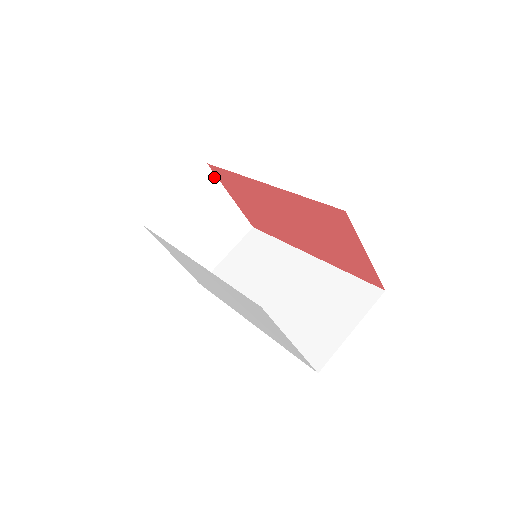
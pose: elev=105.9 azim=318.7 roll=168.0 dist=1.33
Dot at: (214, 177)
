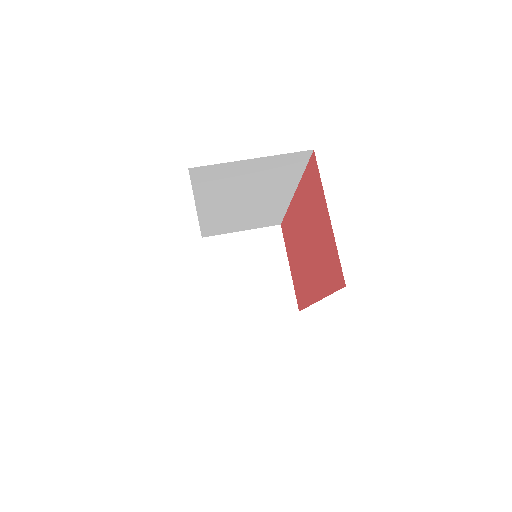
Dot at: (282, 239)
